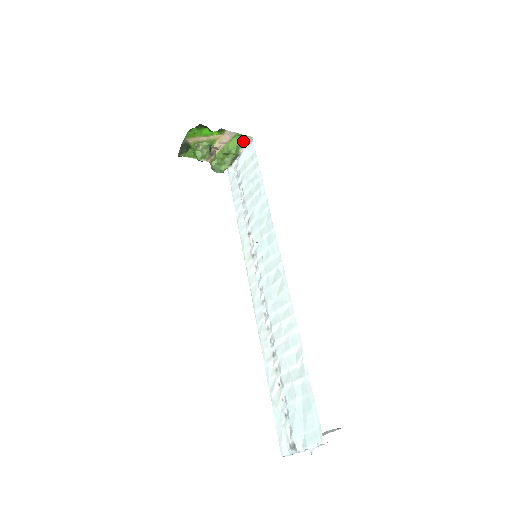
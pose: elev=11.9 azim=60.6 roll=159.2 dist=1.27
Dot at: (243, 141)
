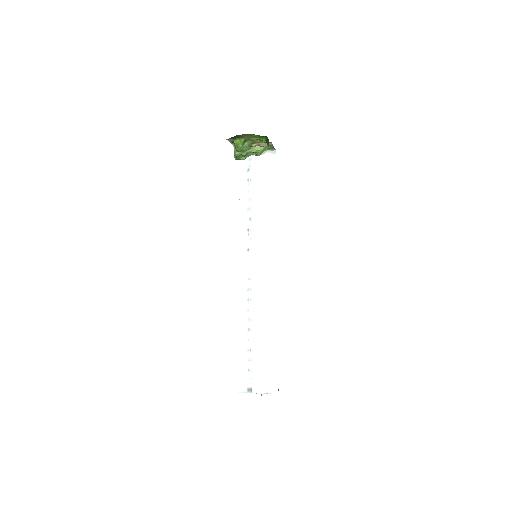
Dot at: (268, 149)
